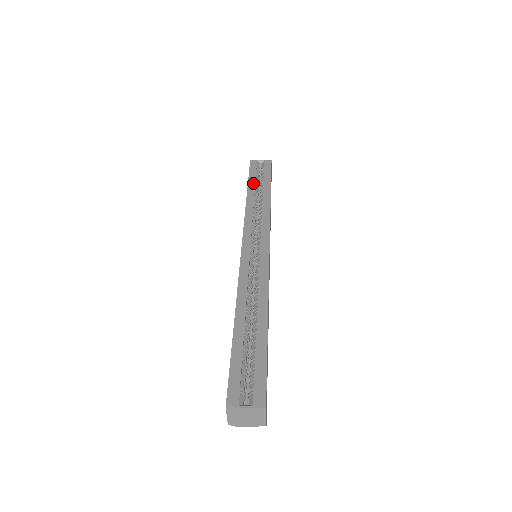
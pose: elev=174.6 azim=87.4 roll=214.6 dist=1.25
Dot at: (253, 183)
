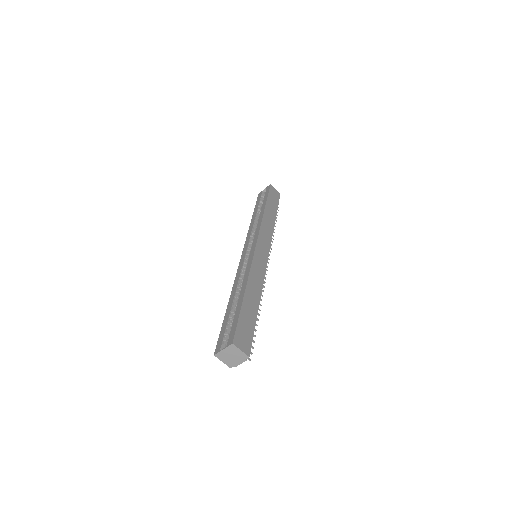
Dot at: (256, 209)
